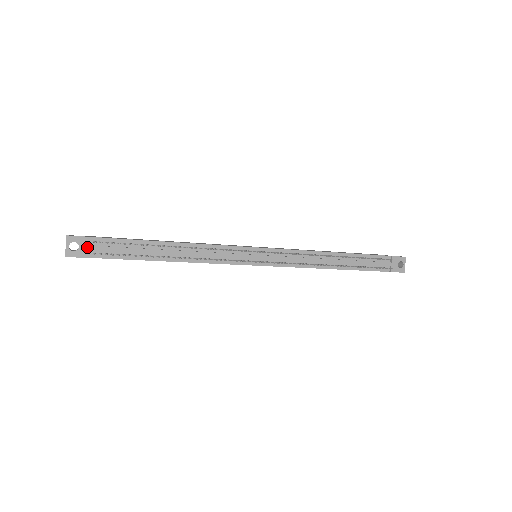
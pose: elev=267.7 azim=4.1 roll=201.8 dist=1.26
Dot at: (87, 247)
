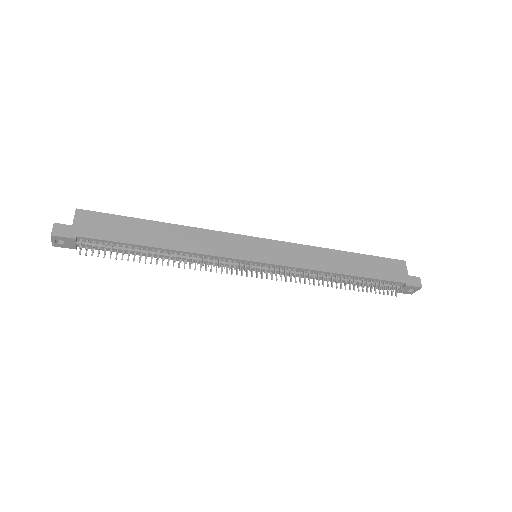
Dot at: (73, 244)
